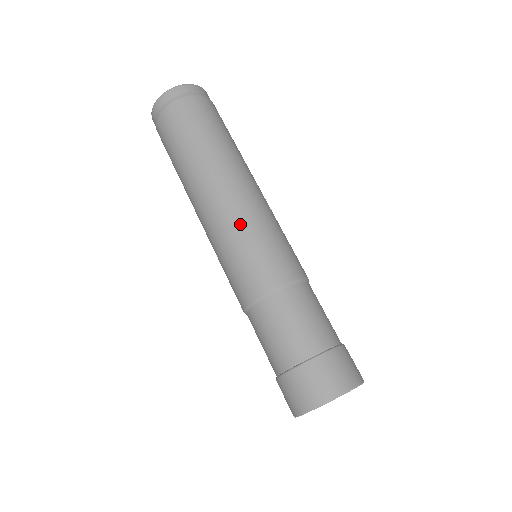
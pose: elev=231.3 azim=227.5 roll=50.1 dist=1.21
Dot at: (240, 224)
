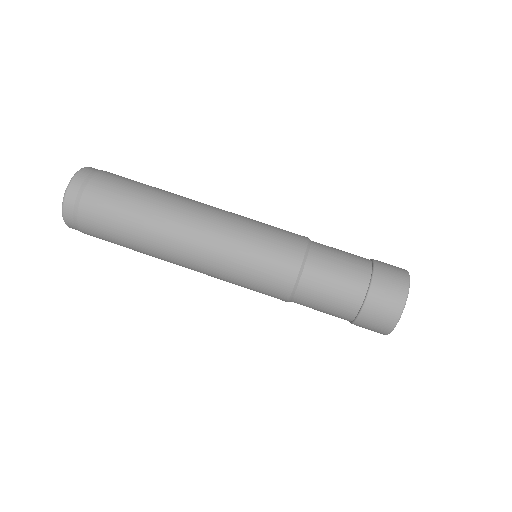
Dot at: (237, 230)
